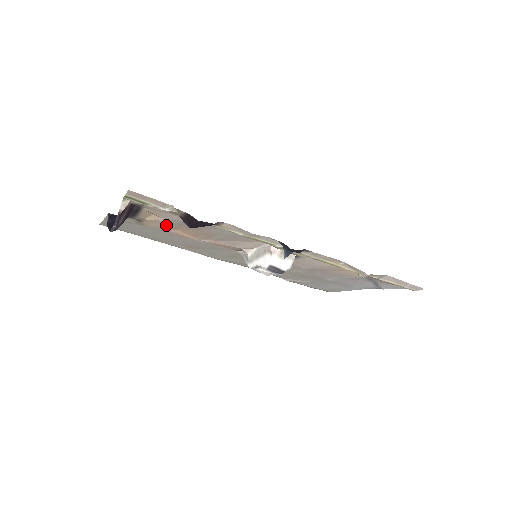
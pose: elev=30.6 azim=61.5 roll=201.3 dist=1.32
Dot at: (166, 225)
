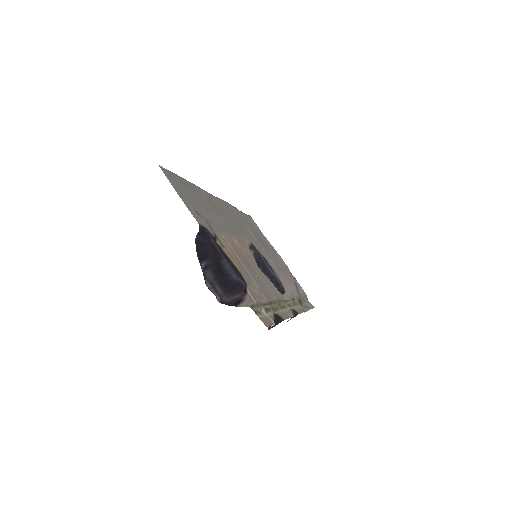
Dot at: (233, 253)
